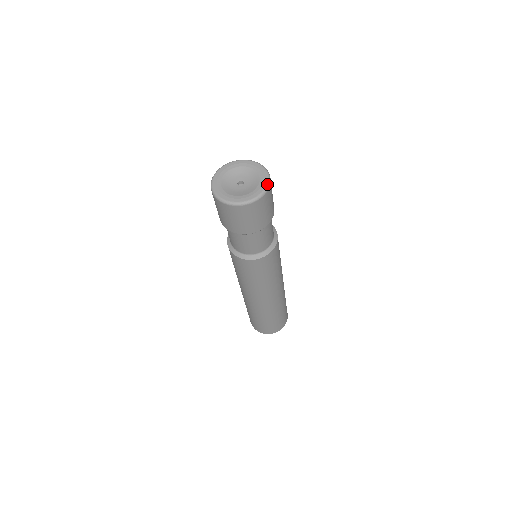
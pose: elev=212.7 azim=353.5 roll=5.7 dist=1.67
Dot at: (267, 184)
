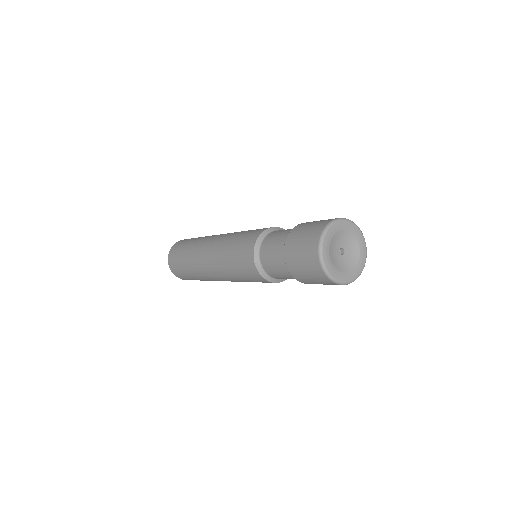
Dot at: (362, 233)
